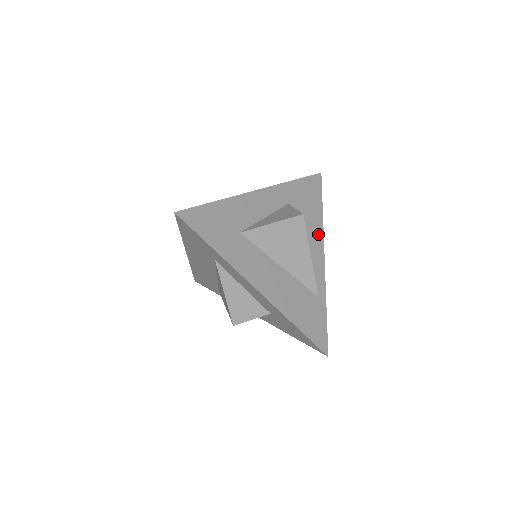
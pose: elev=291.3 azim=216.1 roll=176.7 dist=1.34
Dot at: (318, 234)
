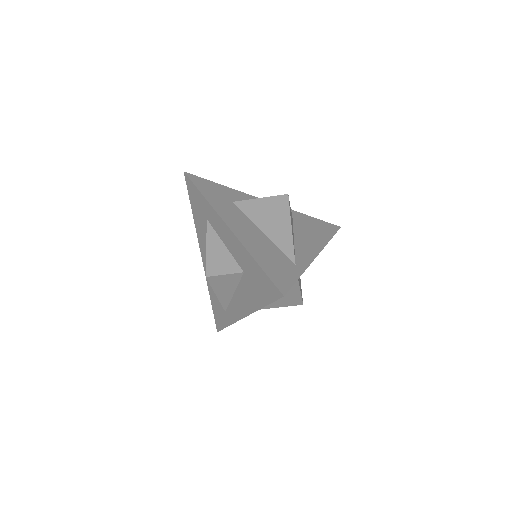
Dot at: (318, 243)
